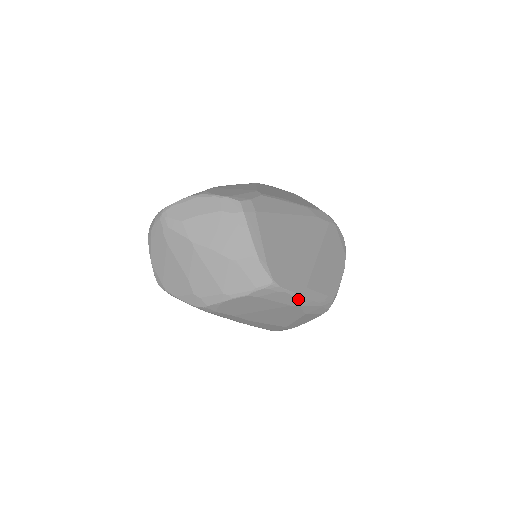
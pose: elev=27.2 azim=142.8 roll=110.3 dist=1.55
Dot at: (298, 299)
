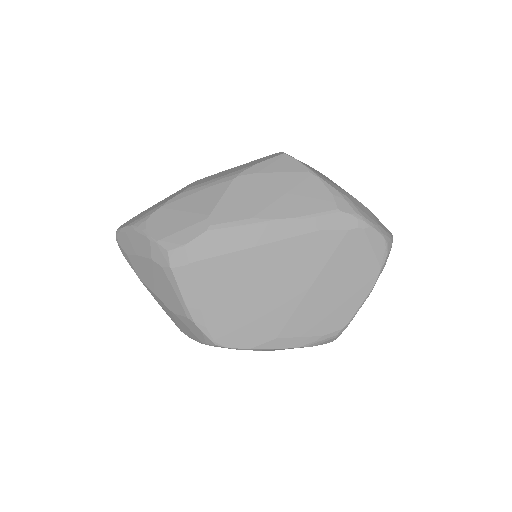
Dot at: (264, 350)
